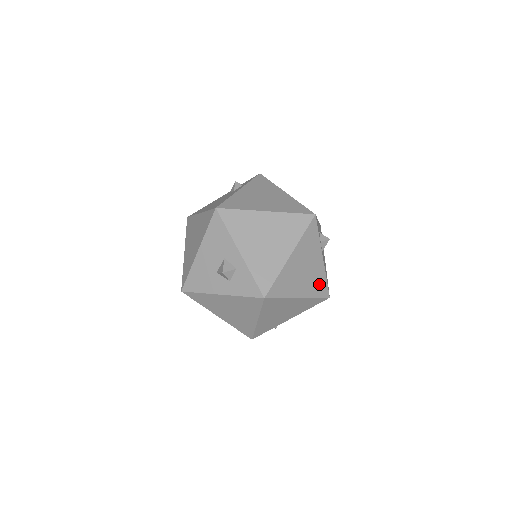
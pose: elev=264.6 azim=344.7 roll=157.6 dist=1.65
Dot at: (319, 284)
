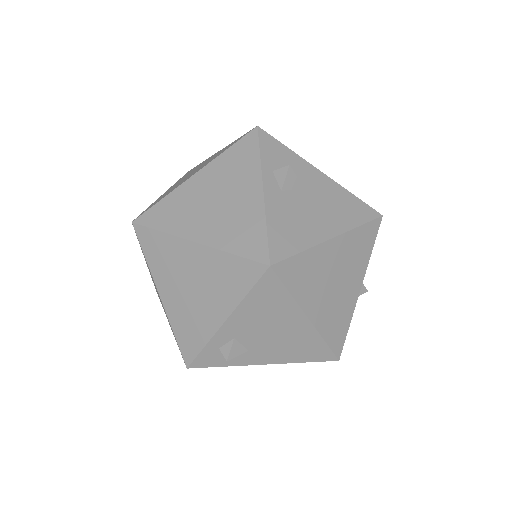
Dot at: (246, 232)
